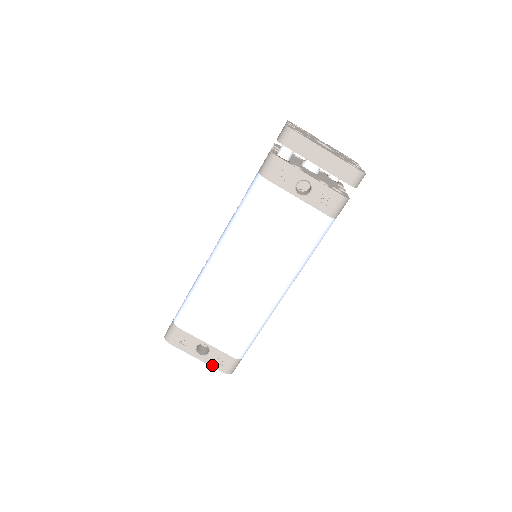
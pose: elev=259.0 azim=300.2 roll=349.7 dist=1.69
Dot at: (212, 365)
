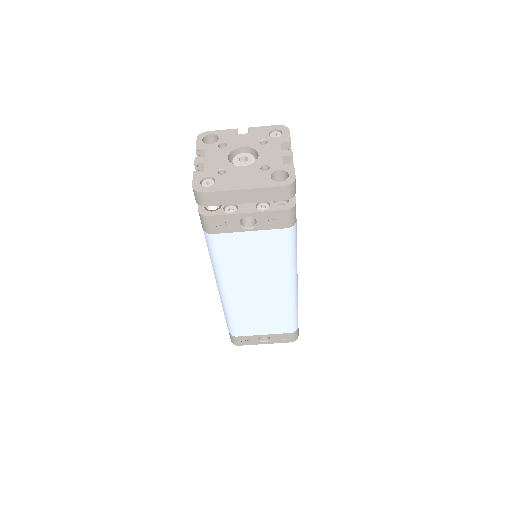
Dot at: (279, 342)
